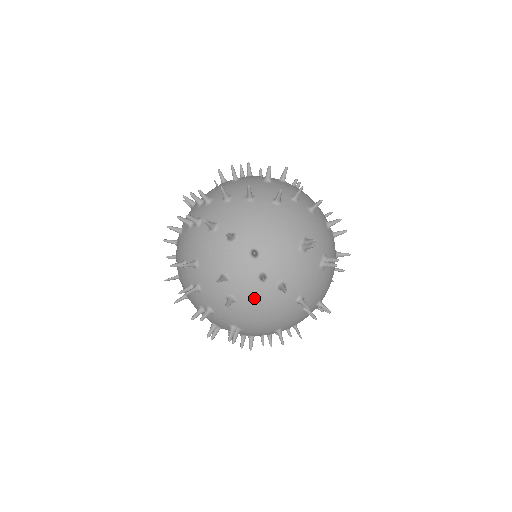
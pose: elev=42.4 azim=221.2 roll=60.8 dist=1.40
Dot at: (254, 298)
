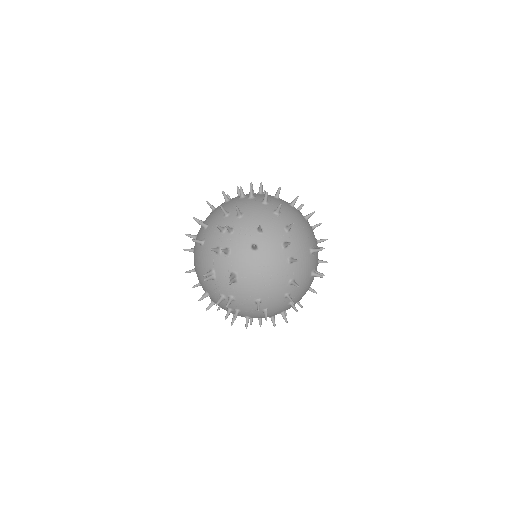
Dot at: (271, 256)
